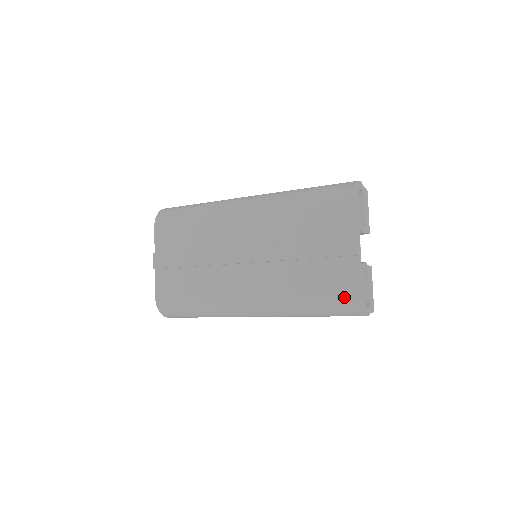
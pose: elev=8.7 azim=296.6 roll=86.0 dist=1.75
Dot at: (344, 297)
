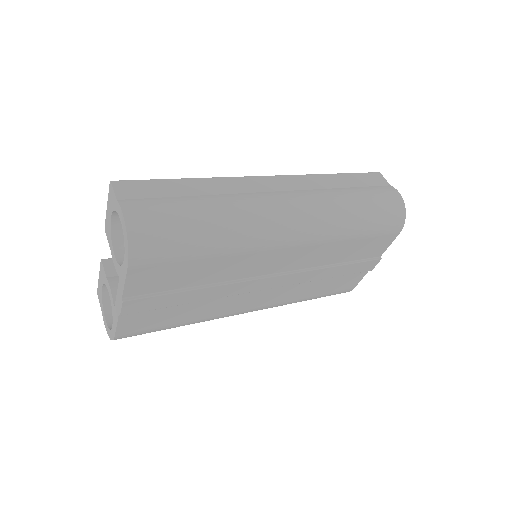
Dot at: (340, 293)
